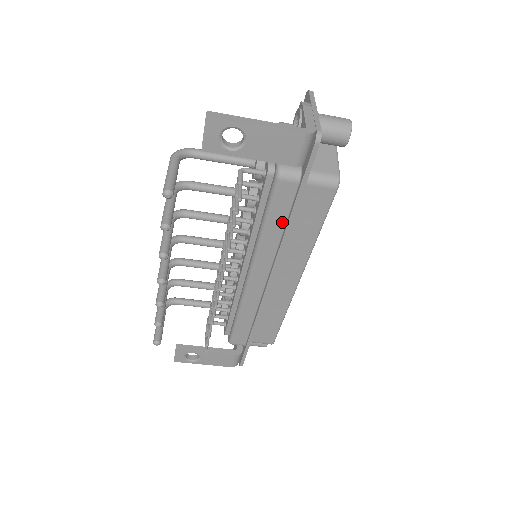
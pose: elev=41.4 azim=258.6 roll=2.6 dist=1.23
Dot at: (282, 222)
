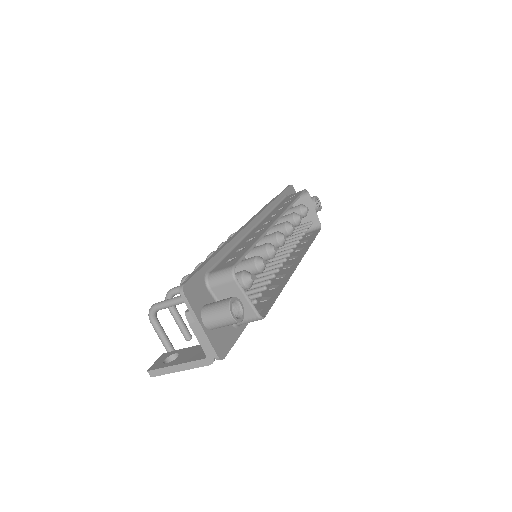
Dot at: occluded
